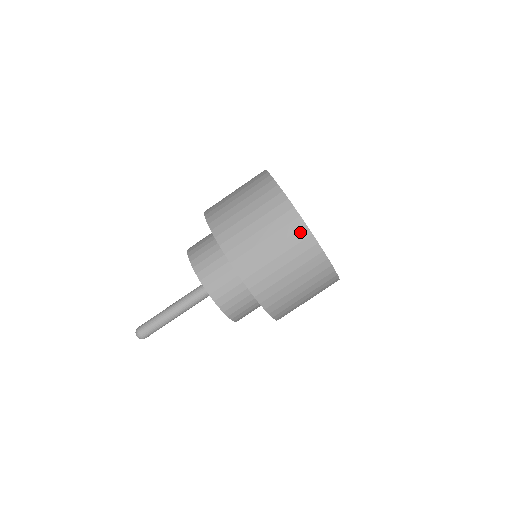
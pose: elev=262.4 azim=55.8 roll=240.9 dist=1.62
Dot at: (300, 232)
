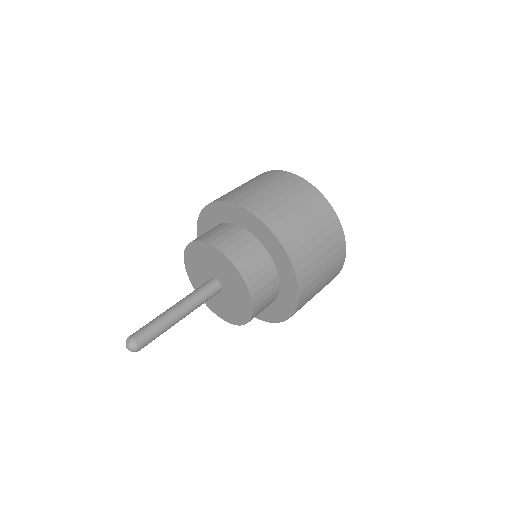
Dot at: (317, 197)
